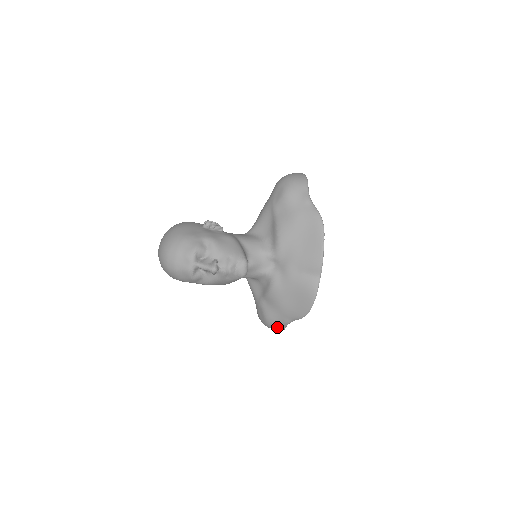
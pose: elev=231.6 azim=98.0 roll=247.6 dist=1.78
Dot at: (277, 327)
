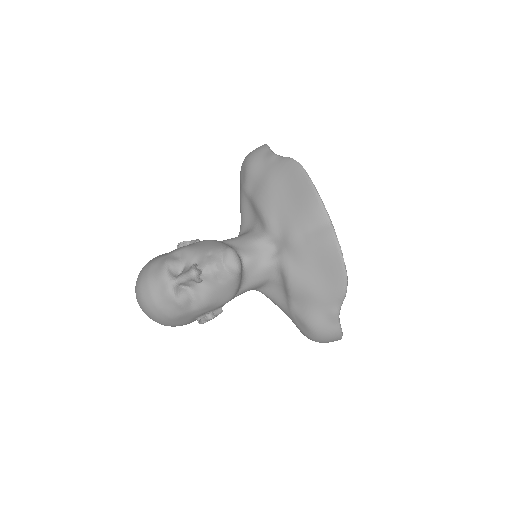
Dot at: (329, 331)
